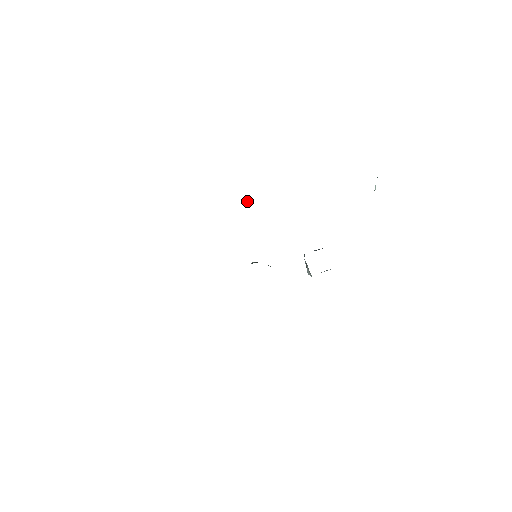
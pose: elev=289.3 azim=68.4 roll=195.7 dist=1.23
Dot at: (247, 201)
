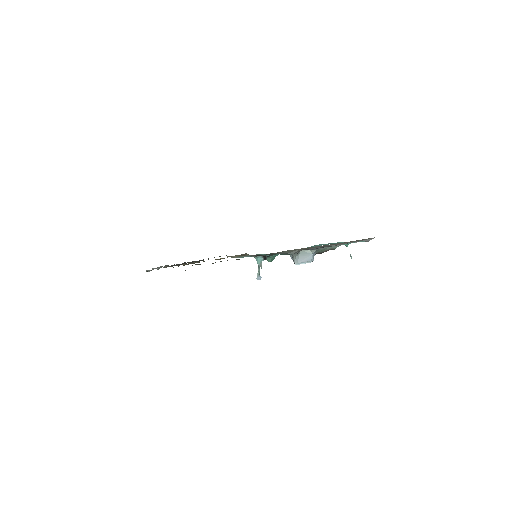
Dot at: occluded
